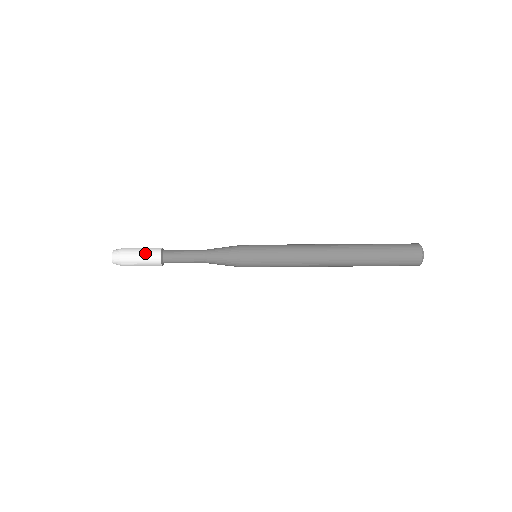
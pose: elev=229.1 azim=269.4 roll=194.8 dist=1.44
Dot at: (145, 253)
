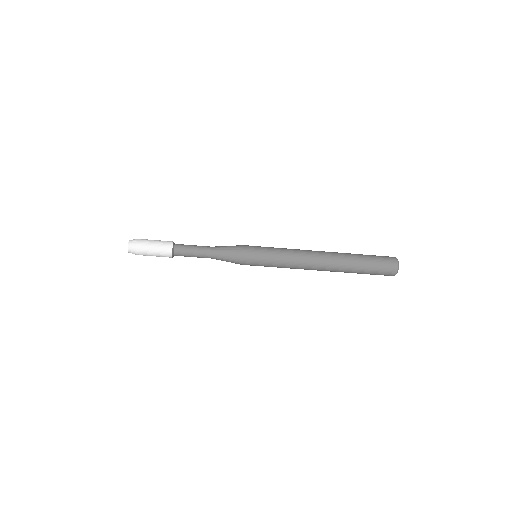
Dot at: (160, 240)
